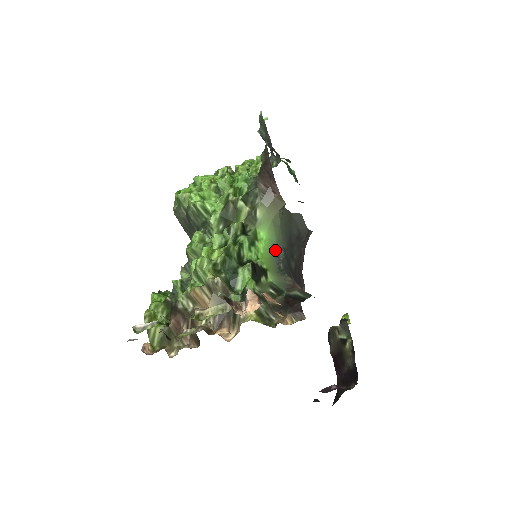
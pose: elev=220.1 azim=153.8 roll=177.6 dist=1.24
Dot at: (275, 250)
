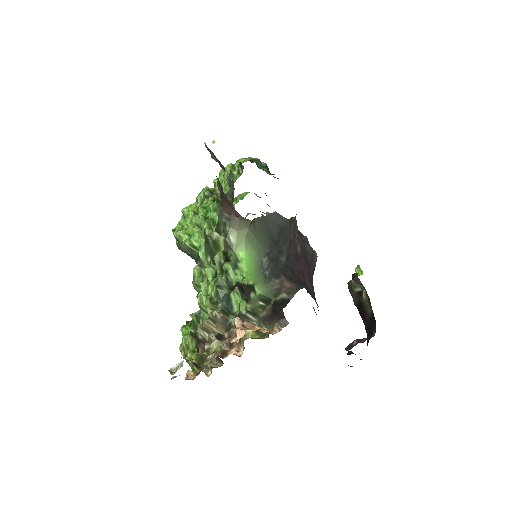
Dot at: (257, 262)
